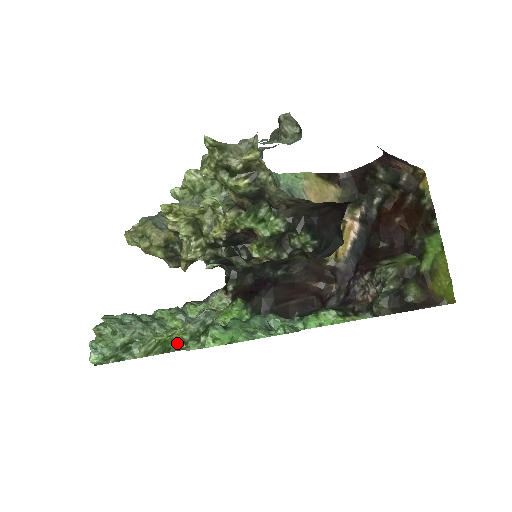
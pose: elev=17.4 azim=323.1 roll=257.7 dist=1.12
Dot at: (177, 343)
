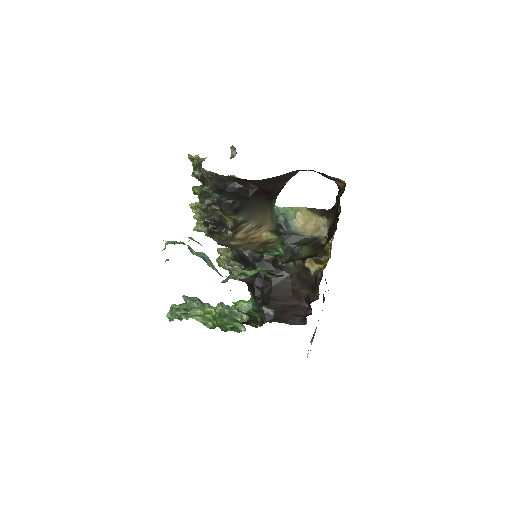
Dot at: (213, 320)
